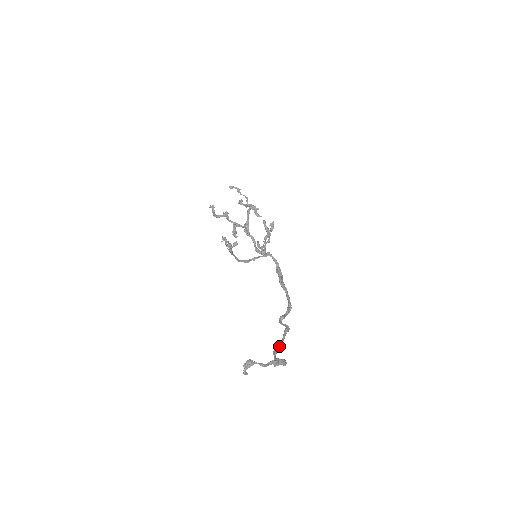
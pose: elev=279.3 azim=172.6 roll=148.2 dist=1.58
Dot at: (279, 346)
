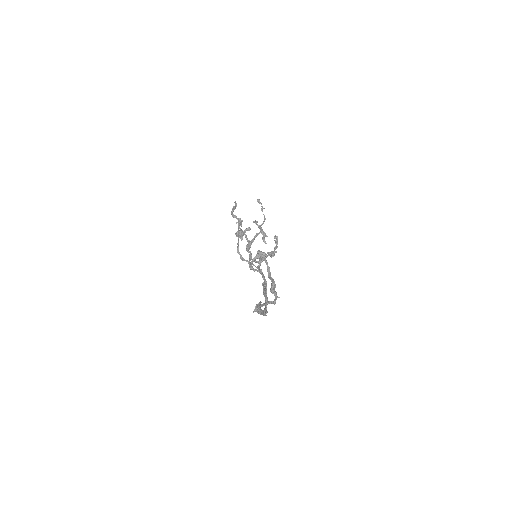
Dot at: occluded
